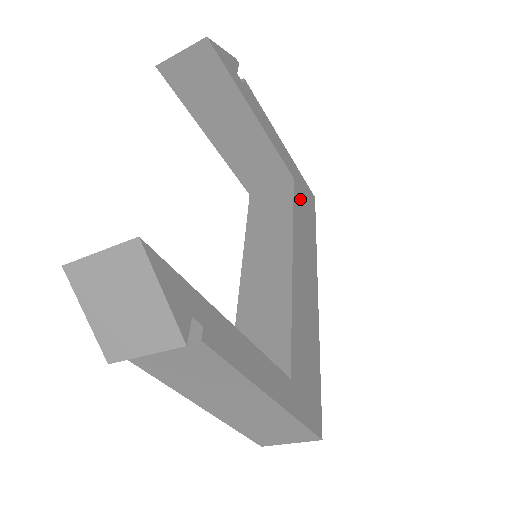
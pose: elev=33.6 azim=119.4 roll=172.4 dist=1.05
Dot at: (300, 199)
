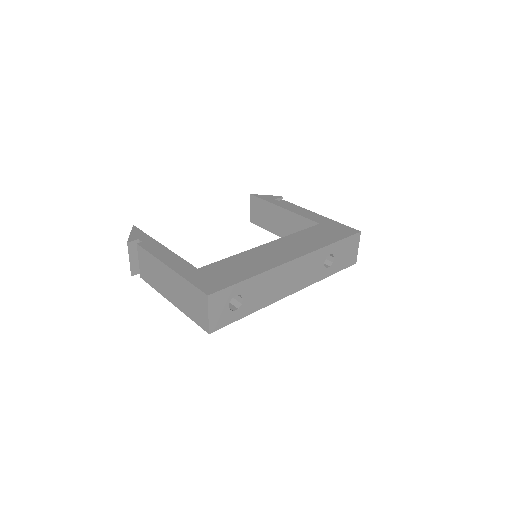
Dot at: (321, 230)
